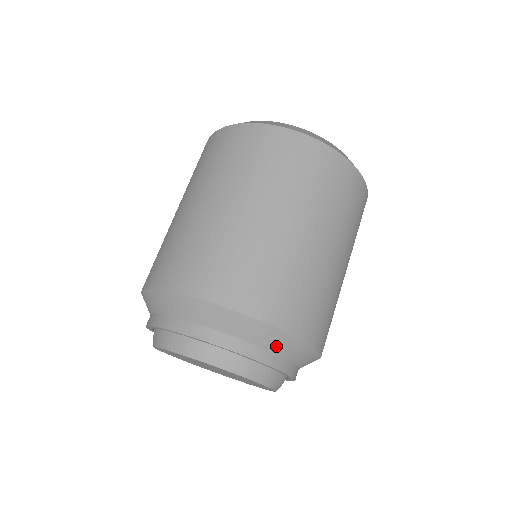
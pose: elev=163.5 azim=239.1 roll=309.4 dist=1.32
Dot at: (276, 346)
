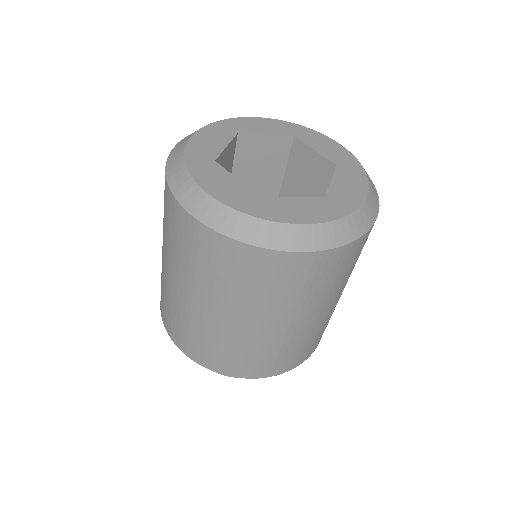
Dot at: occluded
